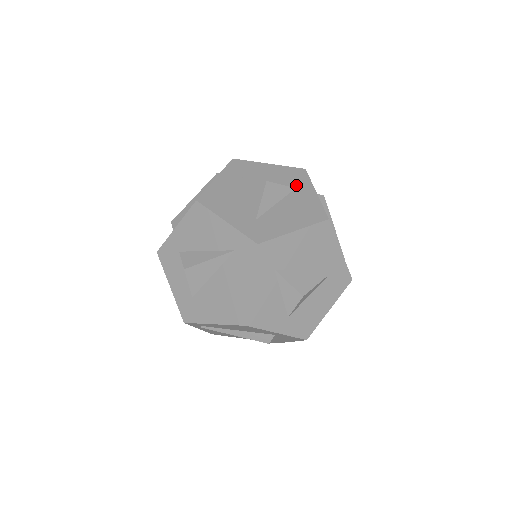
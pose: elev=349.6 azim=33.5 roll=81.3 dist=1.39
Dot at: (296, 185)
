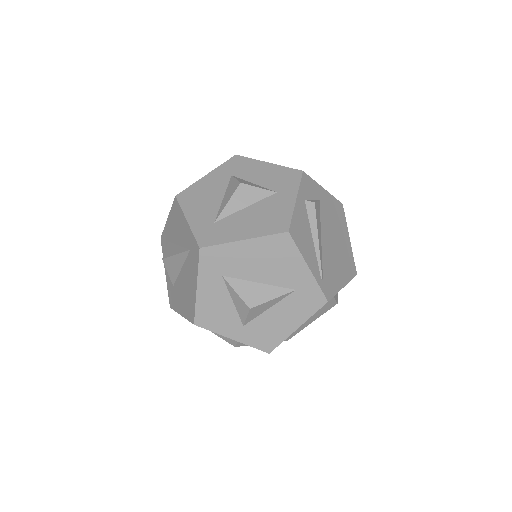
Dot at: (280, 189)
